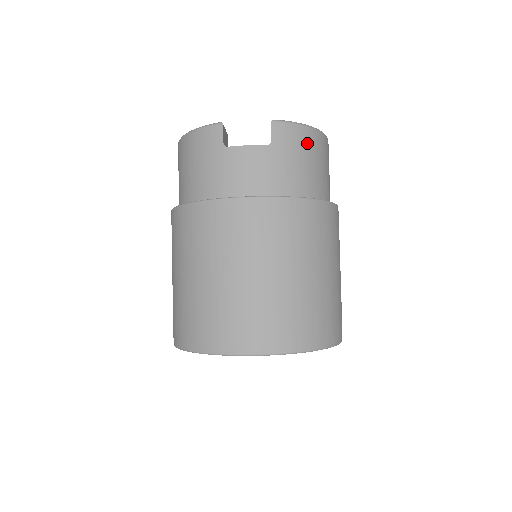
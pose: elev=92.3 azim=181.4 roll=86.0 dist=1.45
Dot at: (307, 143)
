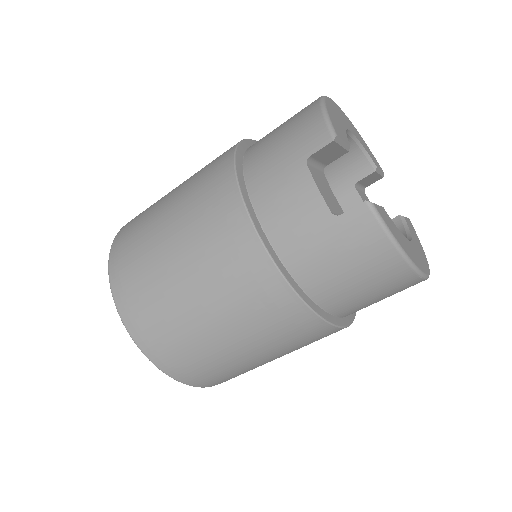
Dot at: (374, 260)
